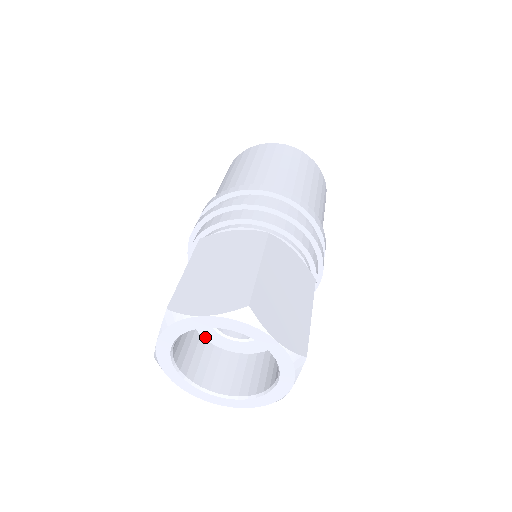
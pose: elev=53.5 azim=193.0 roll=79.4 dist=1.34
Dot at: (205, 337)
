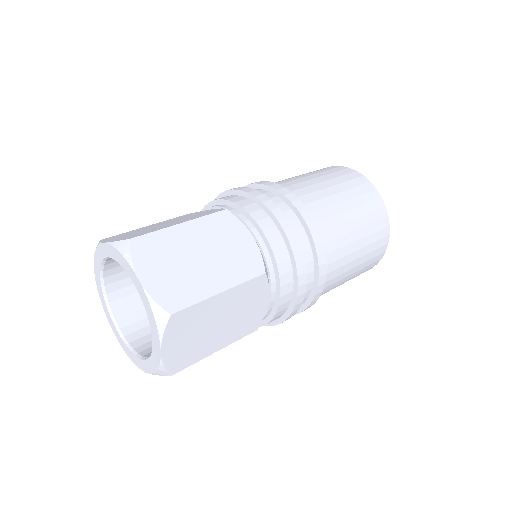
Dot at: occluded
